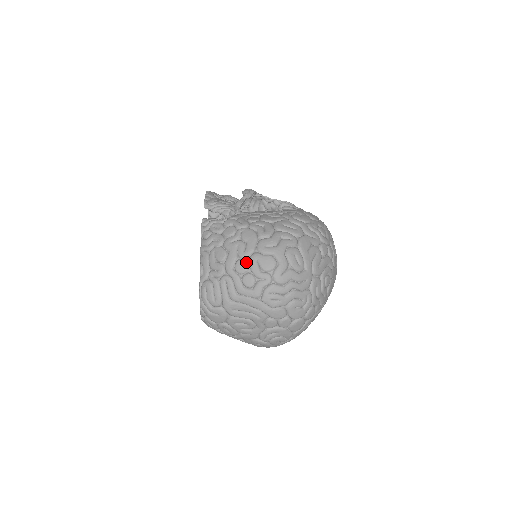
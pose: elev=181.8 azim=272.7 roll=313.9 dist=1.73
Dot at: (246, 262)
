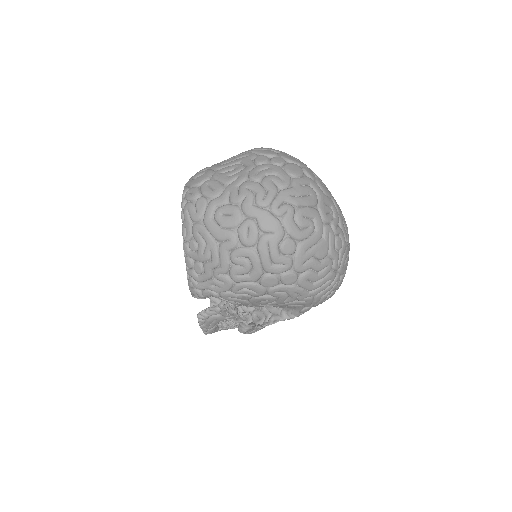
Dot at: occluded
